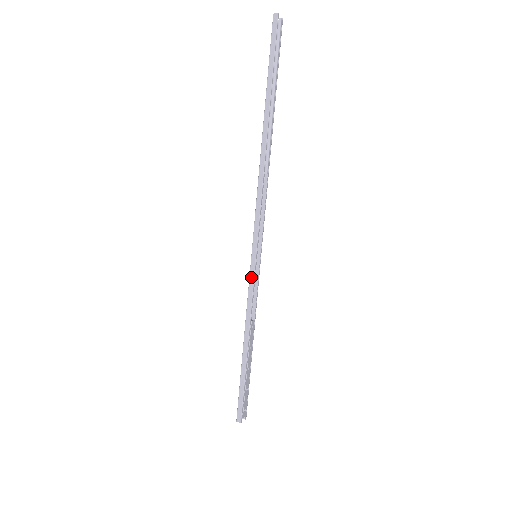
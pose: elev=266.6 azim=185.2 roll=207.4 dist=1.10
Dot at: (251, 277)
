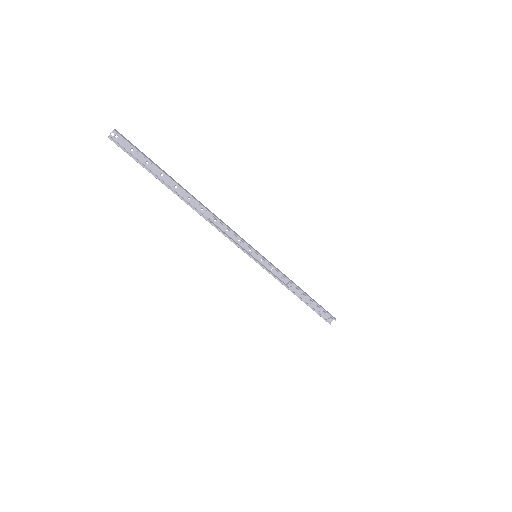
Dot at: (263, 268)
